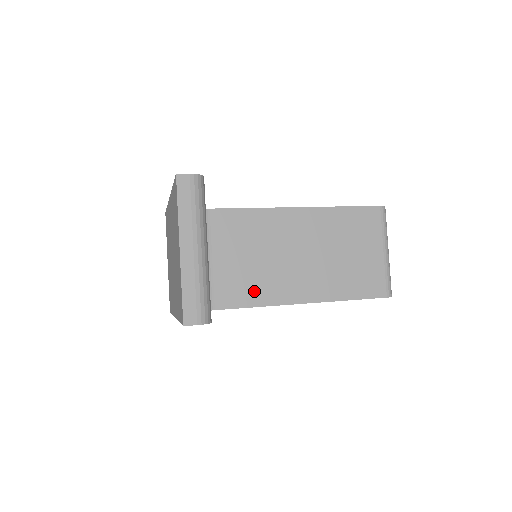
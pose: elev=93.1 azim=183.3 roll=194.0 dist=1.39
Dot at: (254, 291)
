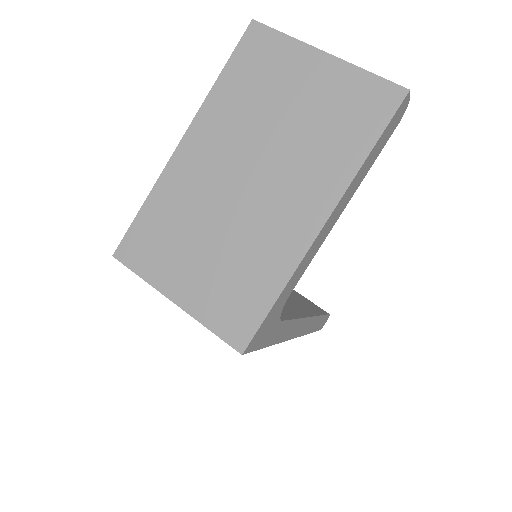
Dot at: occluded
